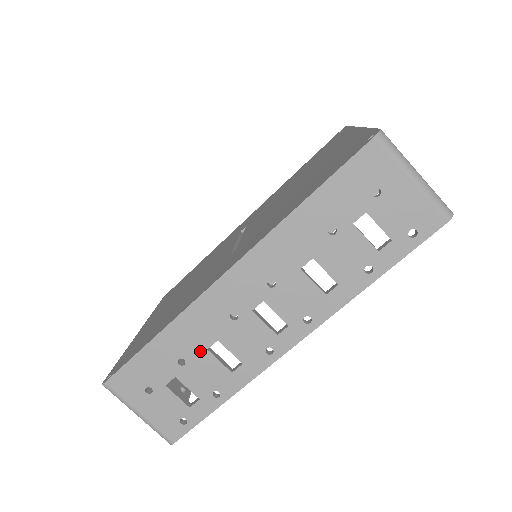
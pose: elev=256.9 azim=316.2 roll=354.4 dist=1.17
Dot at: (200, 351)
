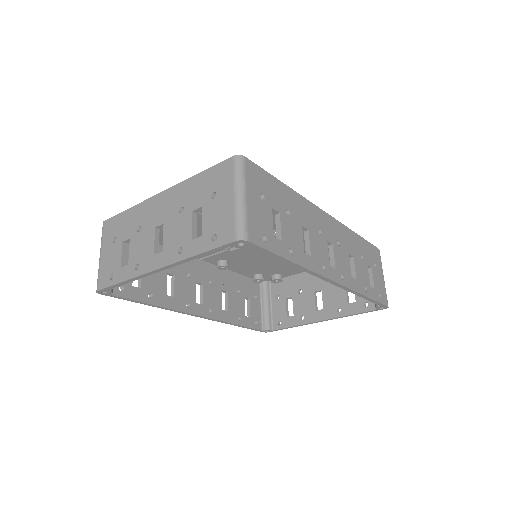
Dot at: (299, 222)
